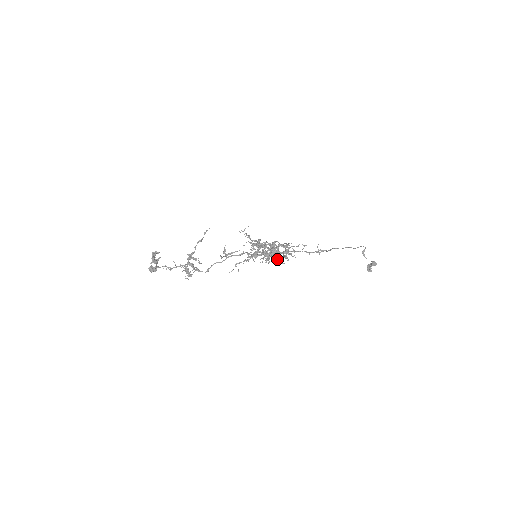
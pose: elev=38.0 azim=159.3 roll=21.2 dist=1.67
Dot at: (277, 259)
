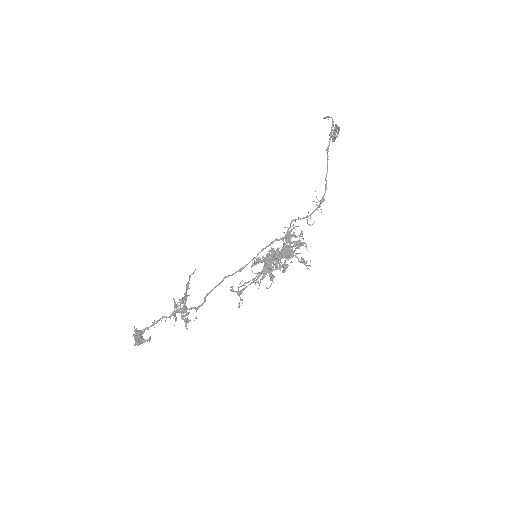
Dot at: occluded
